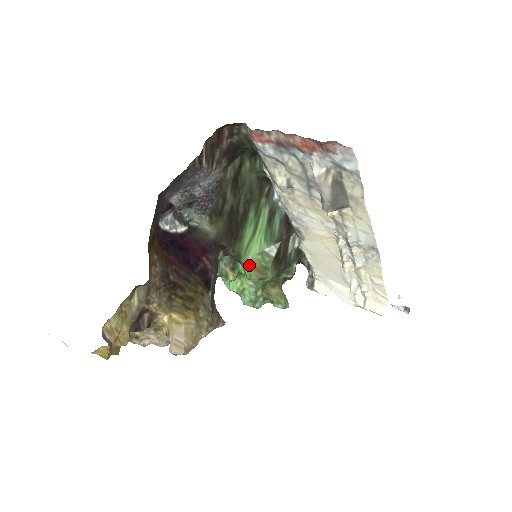
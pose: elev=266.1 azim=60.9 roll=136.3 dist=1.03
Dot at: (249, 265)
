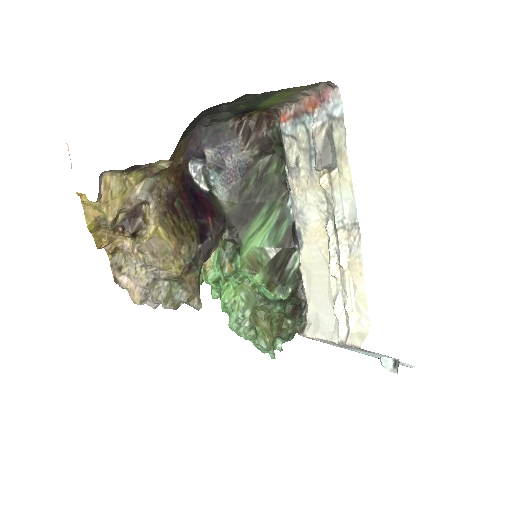
Dot at: (246, 255)
